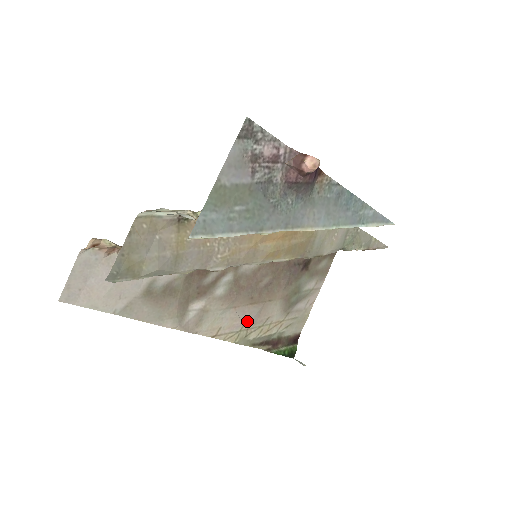
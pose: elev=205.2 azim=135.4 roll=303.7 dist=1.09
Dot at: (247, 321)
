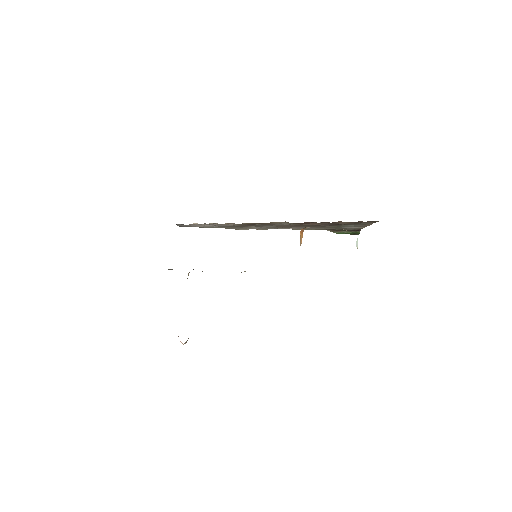
Dot at: occluded
